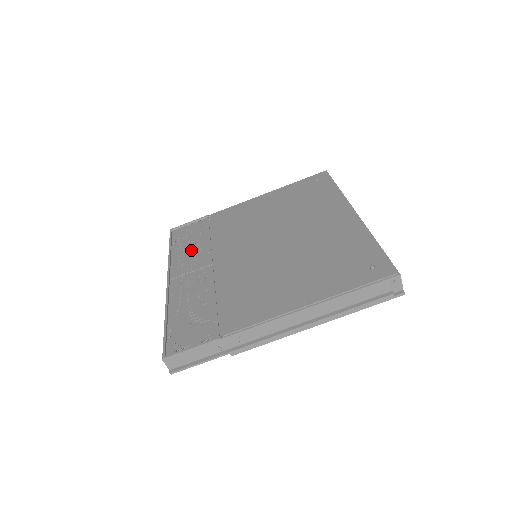
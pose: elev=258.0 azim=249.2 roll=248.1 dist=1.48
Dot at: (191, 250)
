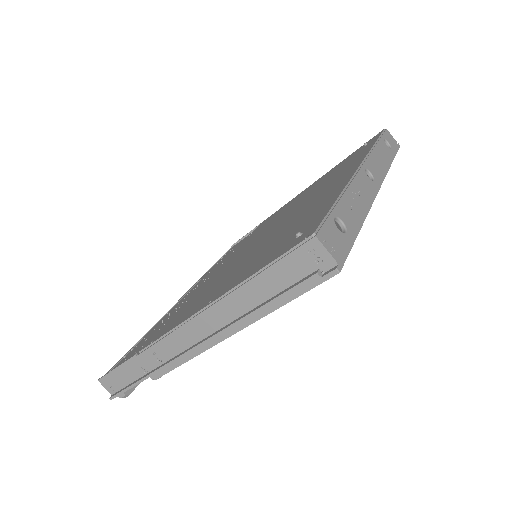
Dot at: (221, 262)
